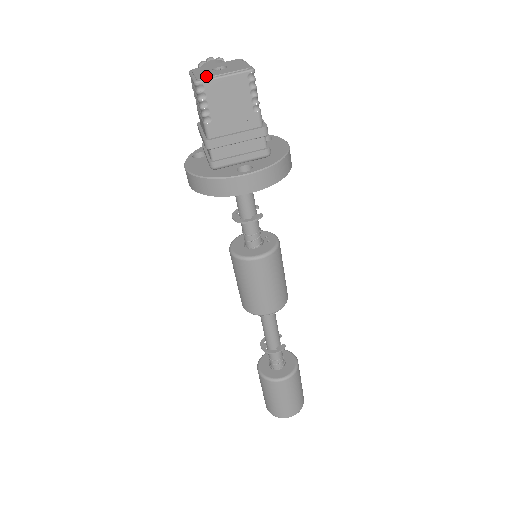
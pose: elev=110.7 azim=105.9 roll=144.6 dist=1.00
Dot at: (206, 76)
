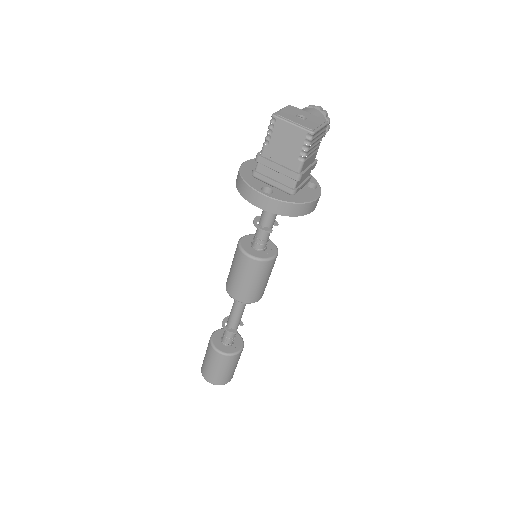
Dot at: (283, 115)
